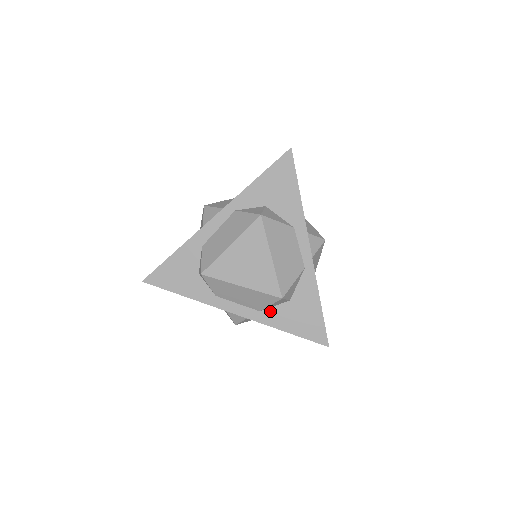
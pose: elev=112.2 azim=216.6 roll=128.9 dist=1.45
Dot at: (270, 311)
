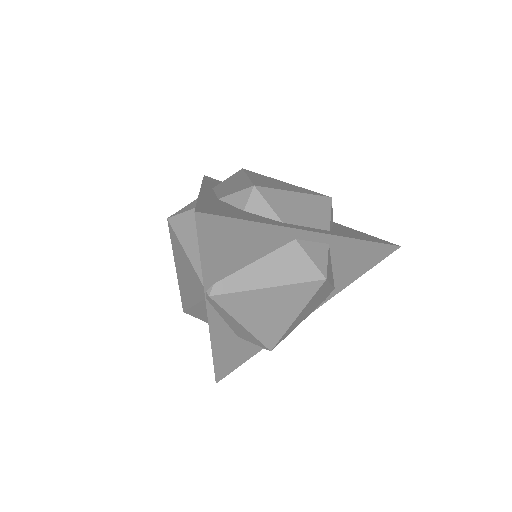
Dot at: (335, 231)
